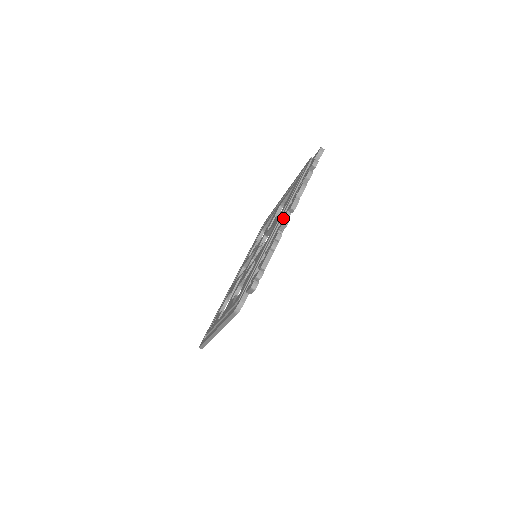
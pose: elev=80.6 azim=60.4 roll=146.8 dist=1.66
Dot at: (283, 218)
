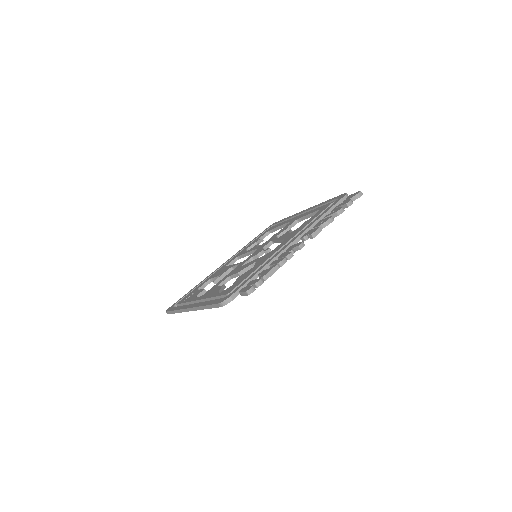
Dot at: (299, 238)
